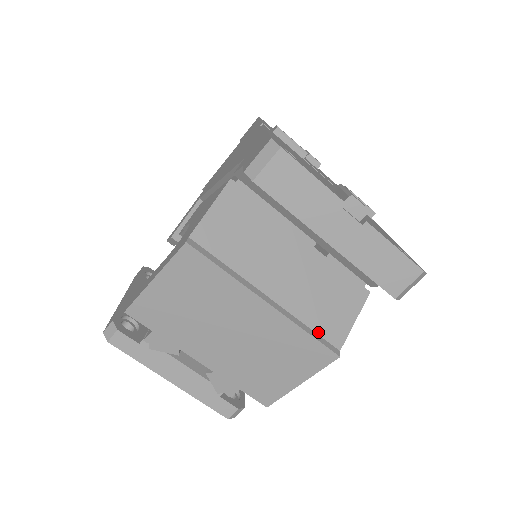
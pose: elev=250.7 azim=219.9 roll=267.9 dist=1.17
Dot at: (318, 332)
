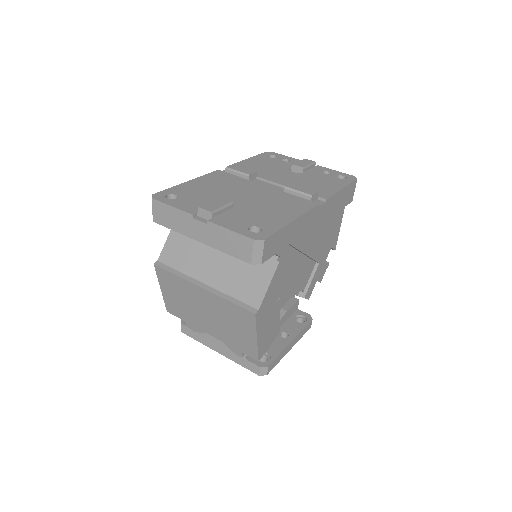
Dot at: (241, 300)
